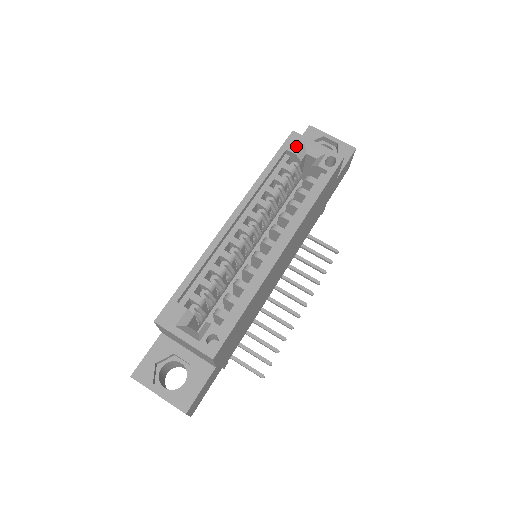
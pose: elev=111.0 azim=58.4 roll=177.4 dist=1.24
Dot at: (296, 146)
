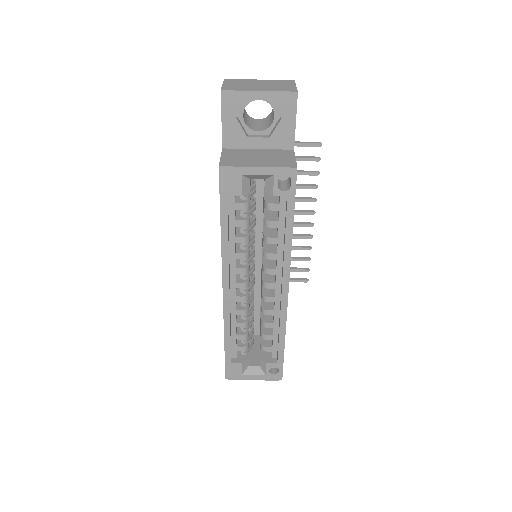
Dot at: (235, 185)
